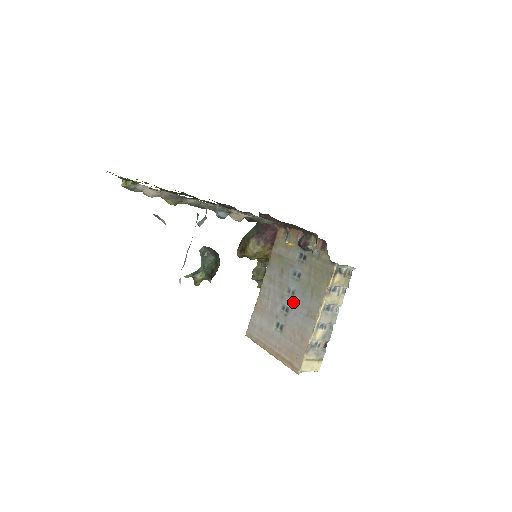
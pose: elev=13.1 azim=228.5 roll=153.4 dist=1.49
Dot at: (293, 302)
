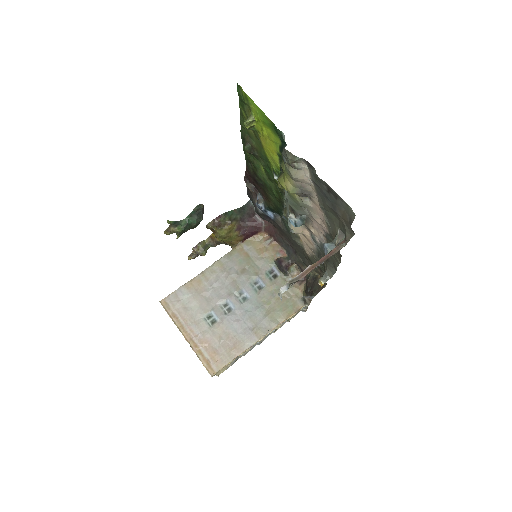
Dot at: (241, 307)
